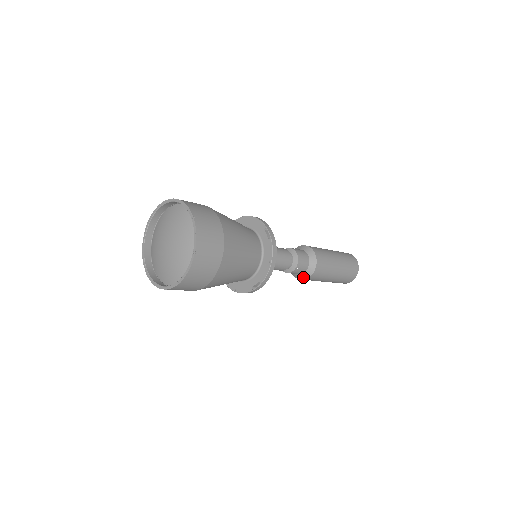
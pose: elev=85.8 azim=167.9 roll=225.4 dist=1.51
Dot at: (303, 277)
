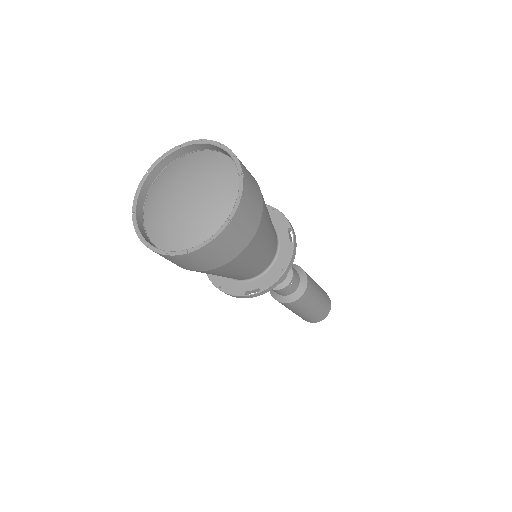
Dot at: (304, 284)
